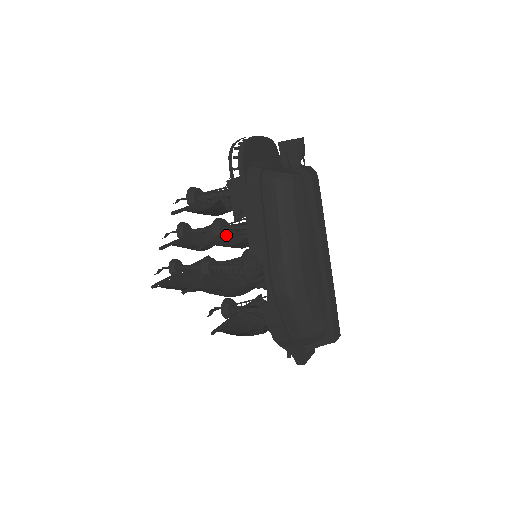
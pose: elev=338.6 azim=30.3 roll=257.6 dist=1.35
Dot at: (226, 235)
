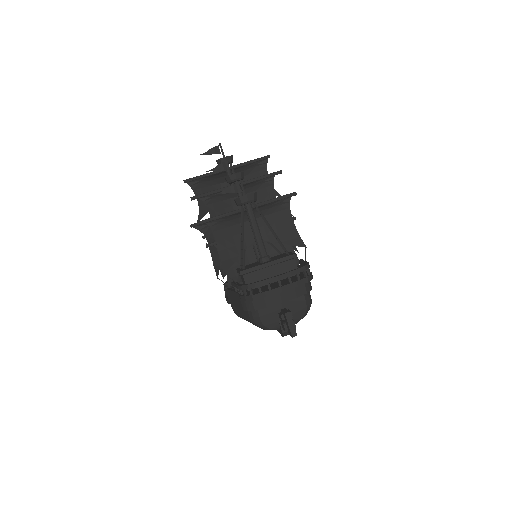
Dot at: occluded
